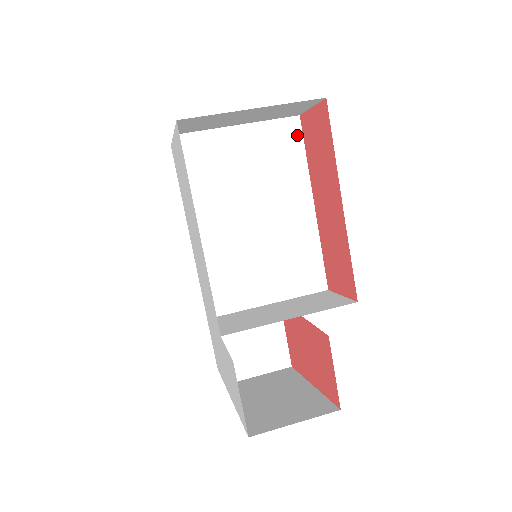
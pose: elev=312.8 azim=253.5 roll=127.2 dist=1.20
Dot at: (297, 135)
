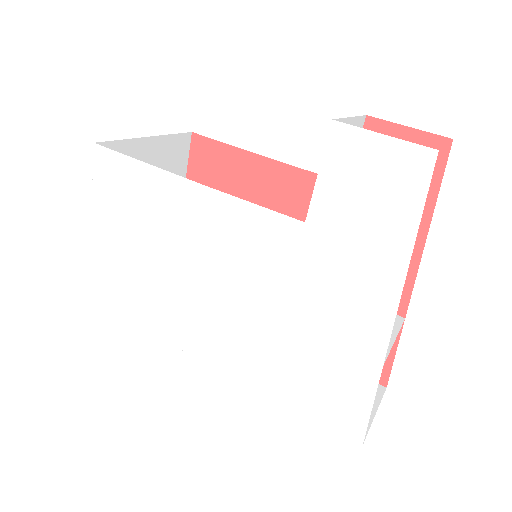
Dot at: occluded
